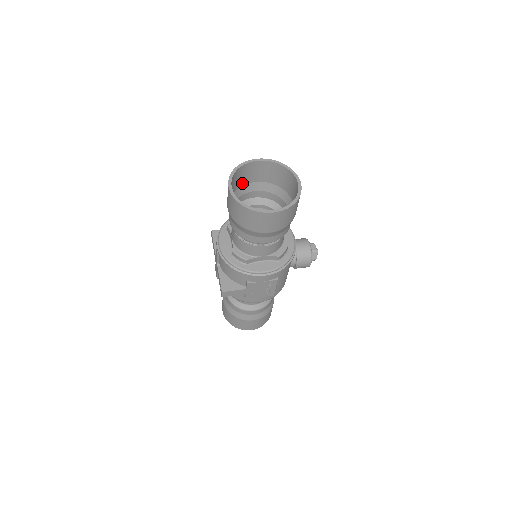
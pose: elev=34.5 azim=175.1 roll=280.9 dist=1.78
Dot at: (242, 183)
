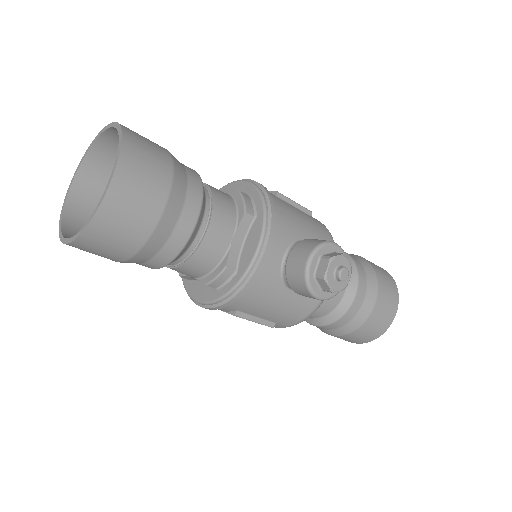
Dot at: occluded
